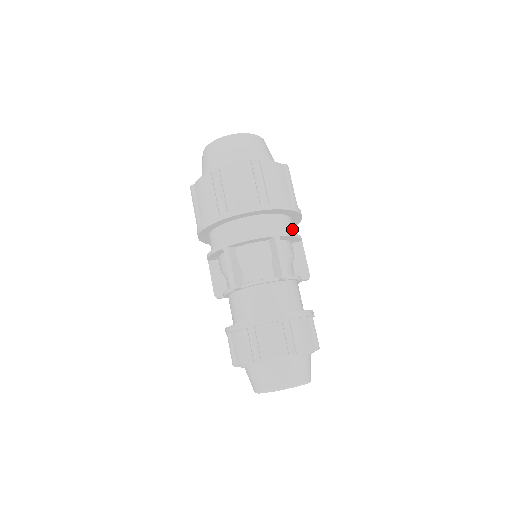
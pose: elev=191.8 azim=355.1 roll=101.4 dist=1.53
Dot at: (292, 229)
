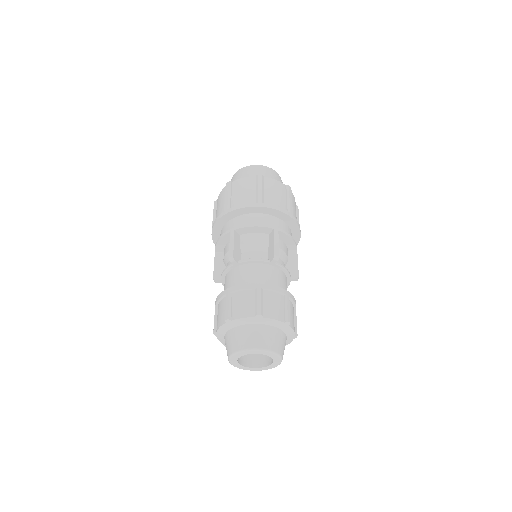
Dot at: (262, 222)
